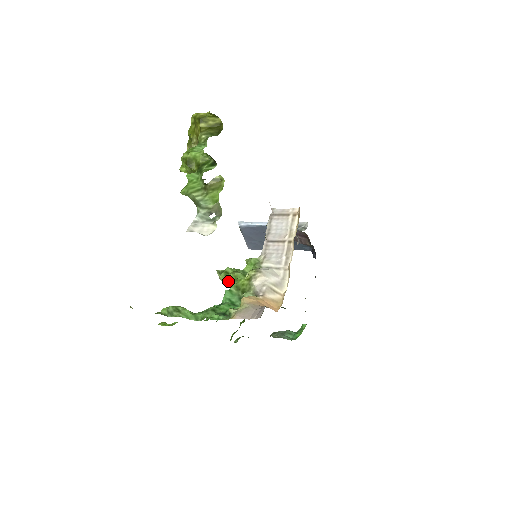
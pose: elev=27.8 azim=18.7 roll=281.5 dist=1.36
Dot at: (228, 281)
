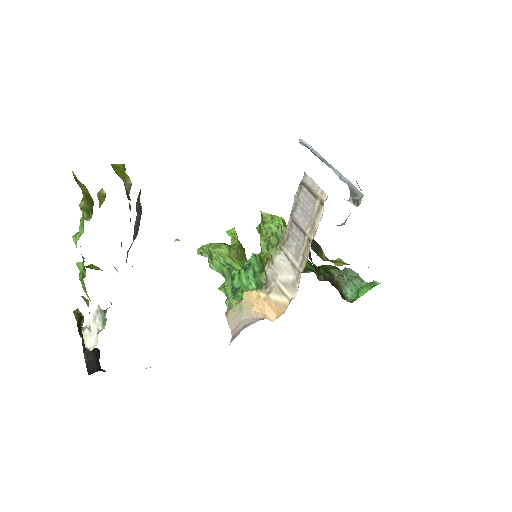
Dot at: occluded
